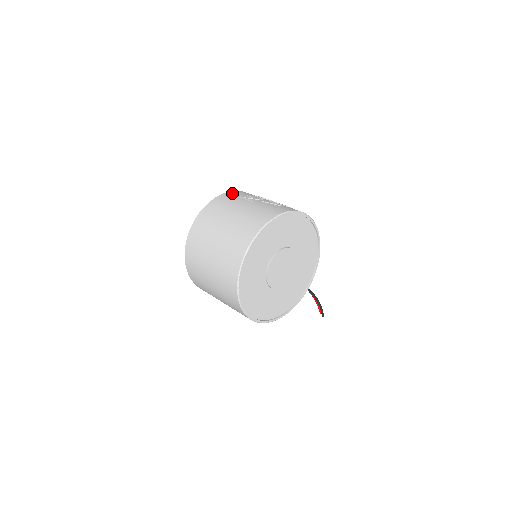
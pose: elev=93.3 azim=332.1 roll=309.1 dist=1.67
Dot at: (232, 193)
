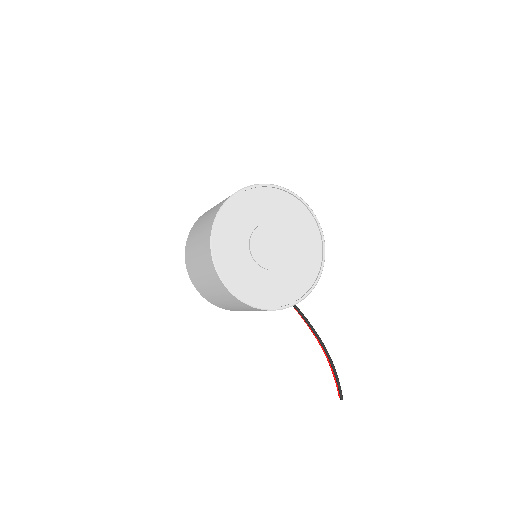
Dot at: occluded
